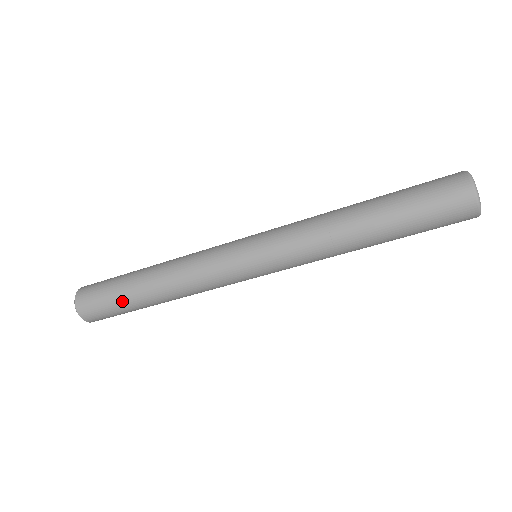
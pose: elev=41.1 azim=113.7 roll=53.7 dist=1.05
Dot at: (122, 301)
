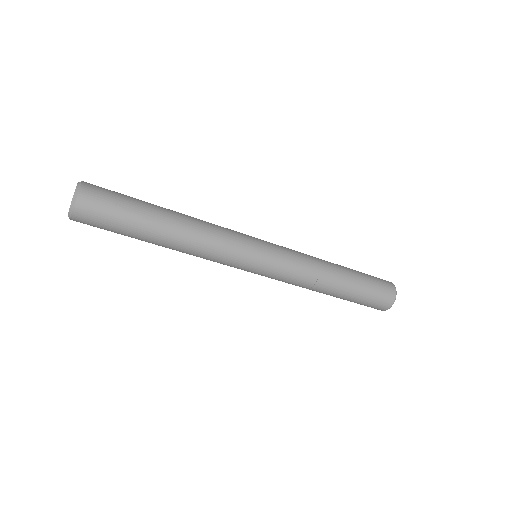
Dot at: (132, 225)
